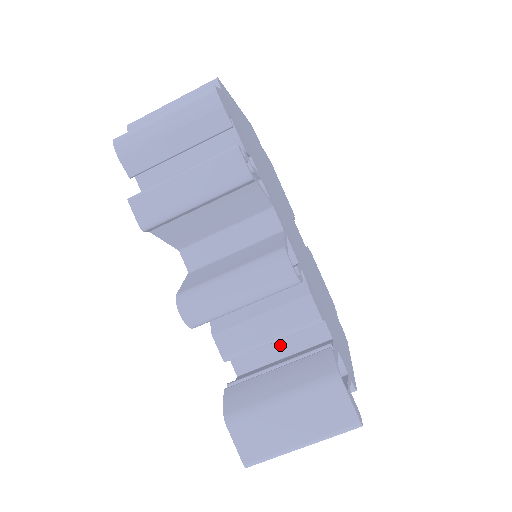
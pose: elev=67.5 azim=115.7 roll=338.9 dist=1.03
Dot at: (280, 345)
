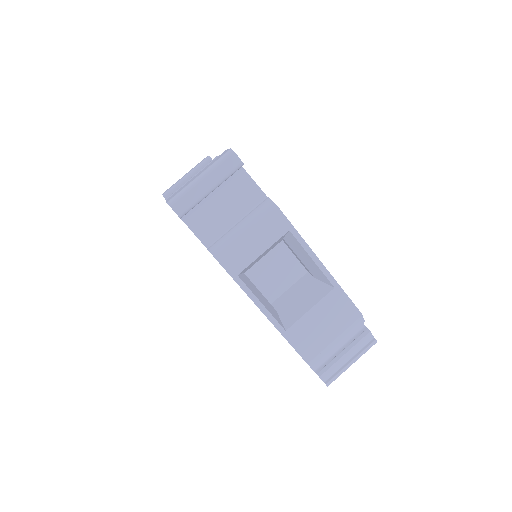
Dot at: occluded
